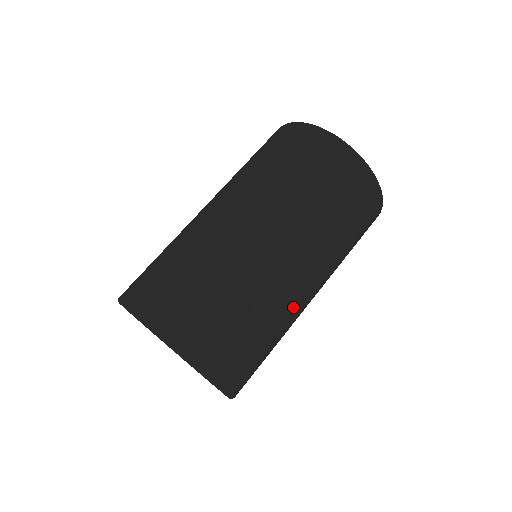
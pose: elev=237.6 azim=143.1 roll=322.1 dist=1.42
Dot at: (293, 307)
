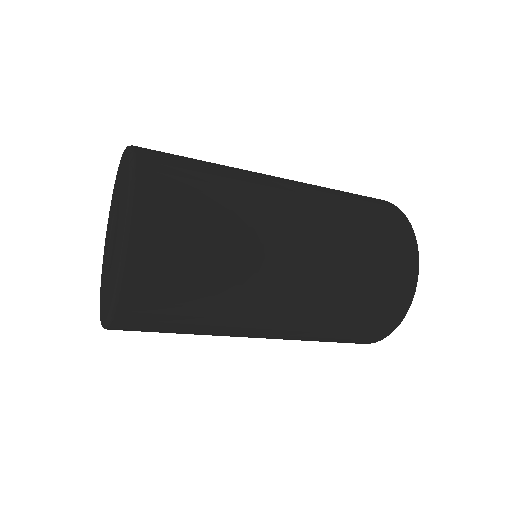
Dot at: (229, 335)
